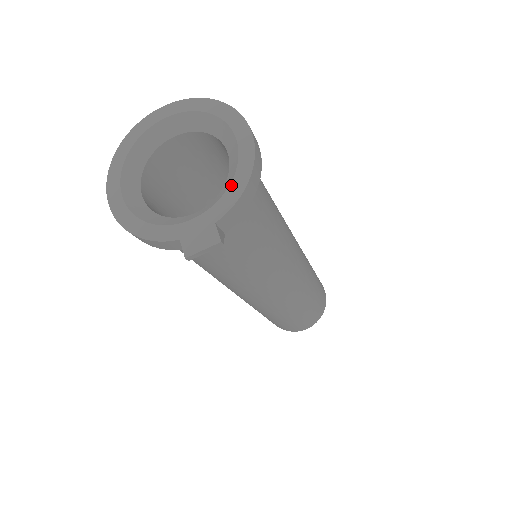
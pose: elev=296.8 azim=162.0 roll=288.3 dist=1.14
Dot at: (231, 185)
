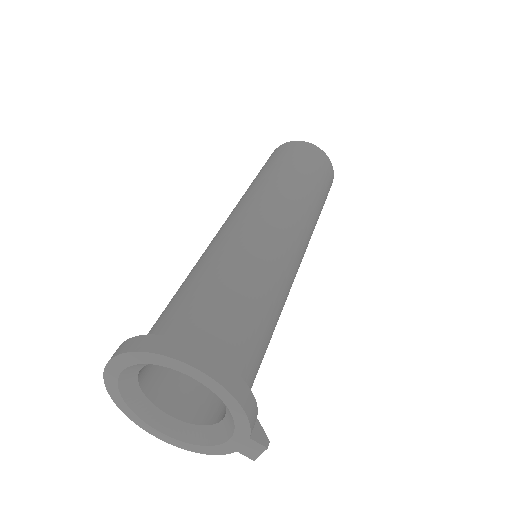
Dot at: (232, 413)
